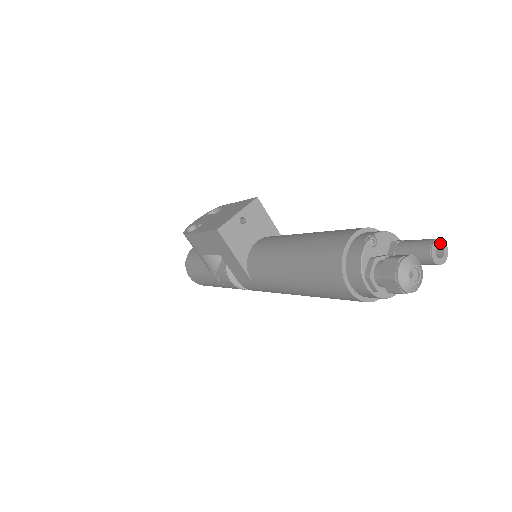
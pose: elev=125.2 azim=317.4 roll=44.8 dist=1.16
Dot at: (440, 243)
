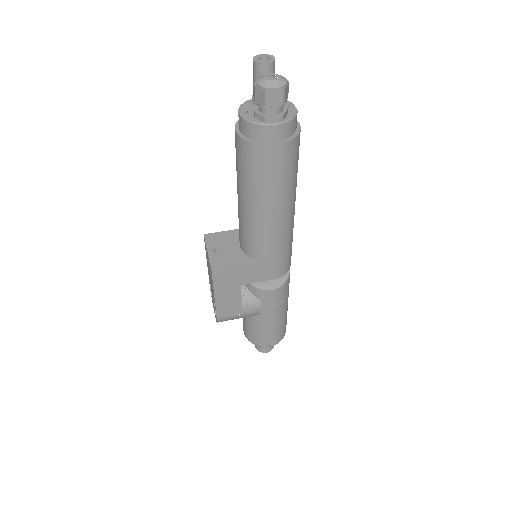
Dot at: (258, 57)
